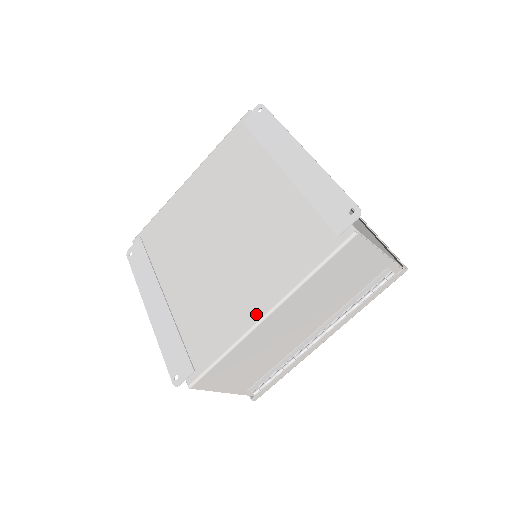
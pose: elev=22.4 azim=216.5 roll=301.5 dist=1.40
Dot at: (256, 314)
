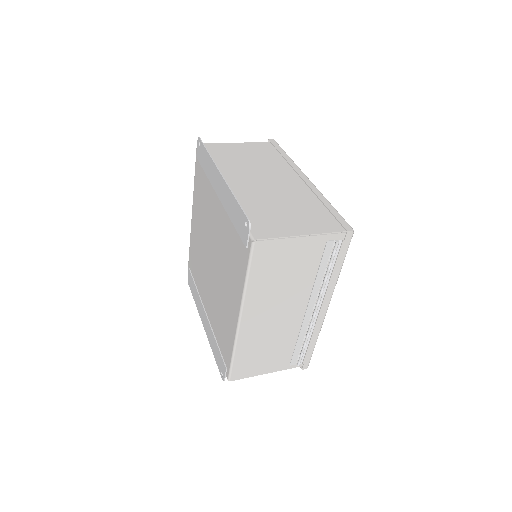
Dot at: (235, 320)
